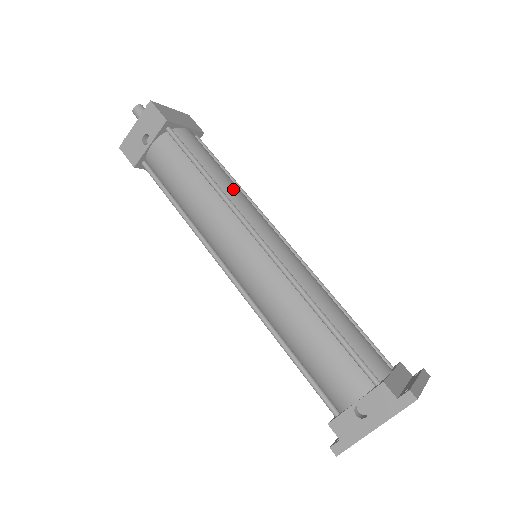
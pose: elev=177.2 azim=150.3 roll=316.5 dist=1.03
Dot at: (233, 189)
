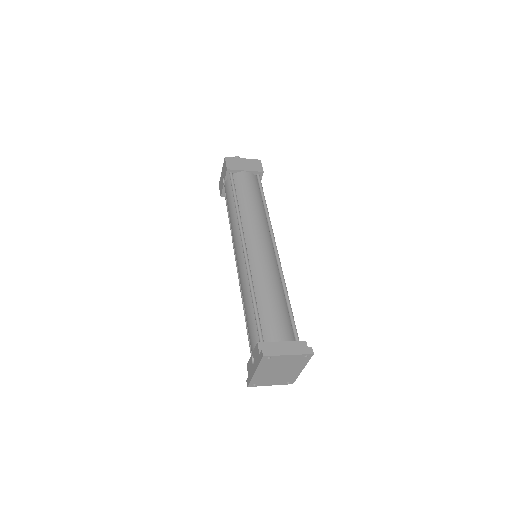
Dot at: (250, 212)
